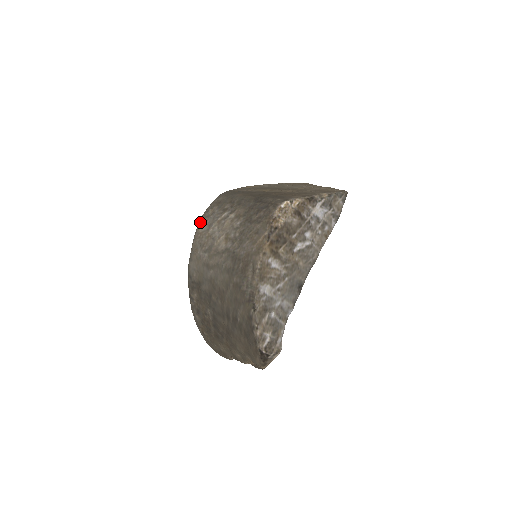
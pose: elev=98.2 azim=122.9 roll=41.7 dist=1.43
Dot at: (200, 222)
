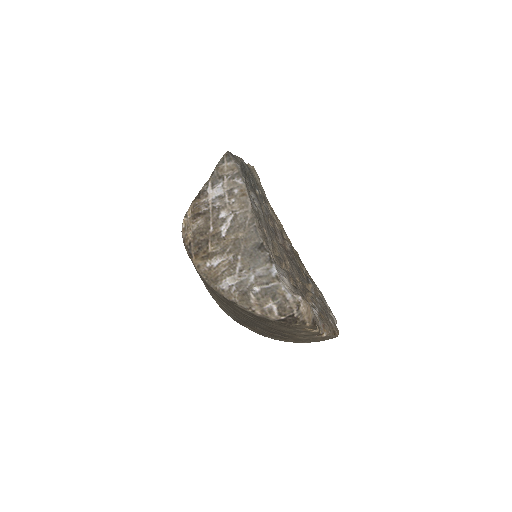
Dot at: occluded
